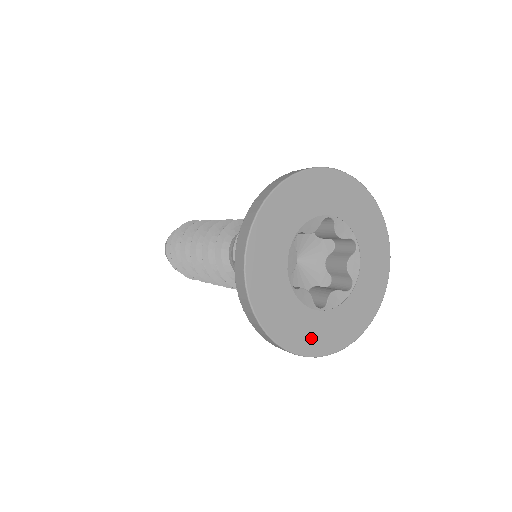
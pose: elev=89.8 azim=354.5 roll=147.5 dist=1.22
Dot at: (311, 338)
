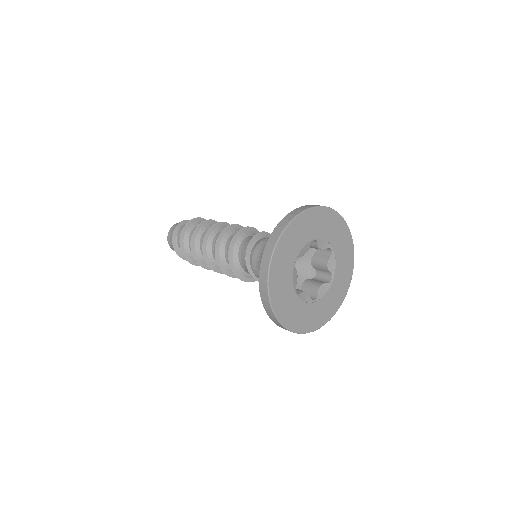
Dot at: (282, 303)
